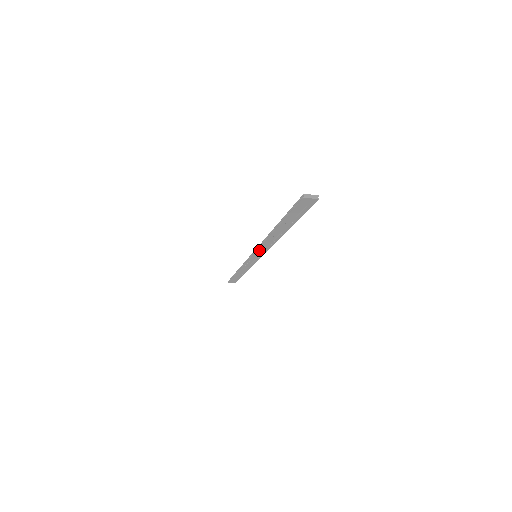
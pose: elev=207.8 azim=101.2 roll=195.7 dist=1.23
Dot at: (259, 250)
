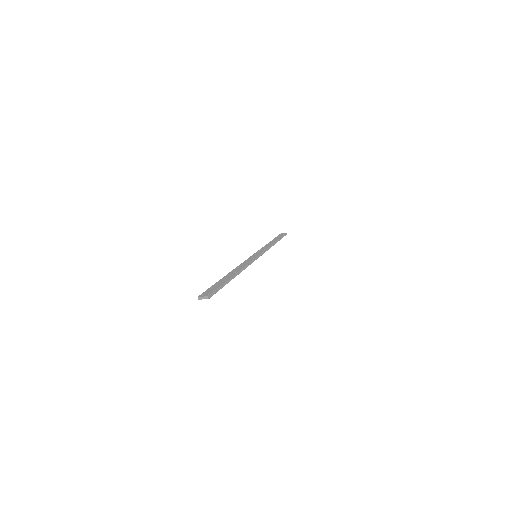
Dot at: occluded
